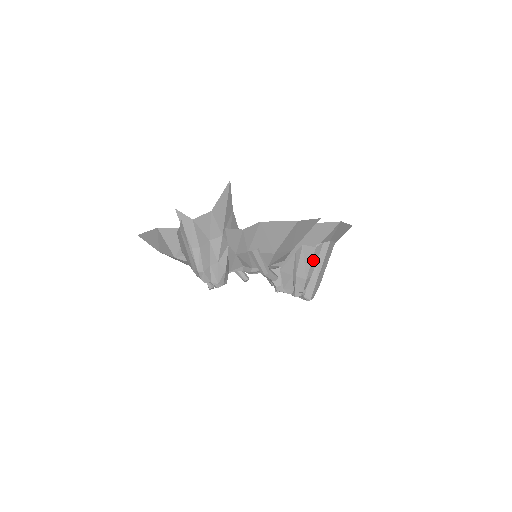
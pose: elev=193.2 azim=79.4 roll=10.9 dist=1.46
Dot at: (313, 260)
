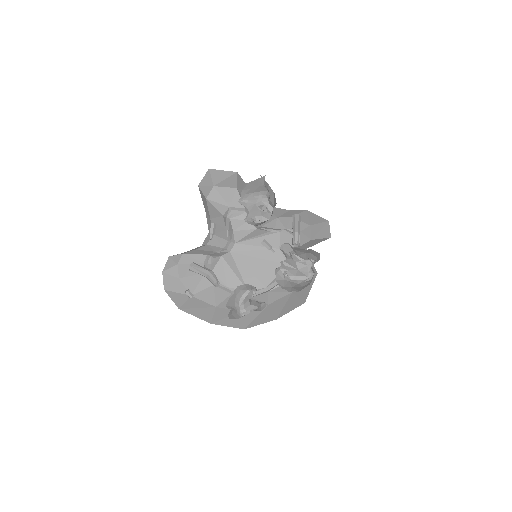
Dot at: occluded
